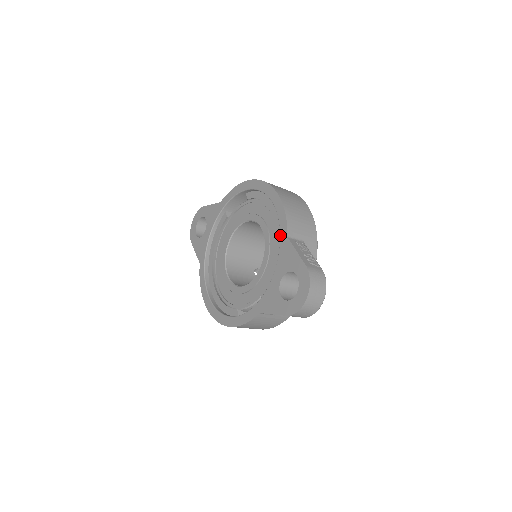
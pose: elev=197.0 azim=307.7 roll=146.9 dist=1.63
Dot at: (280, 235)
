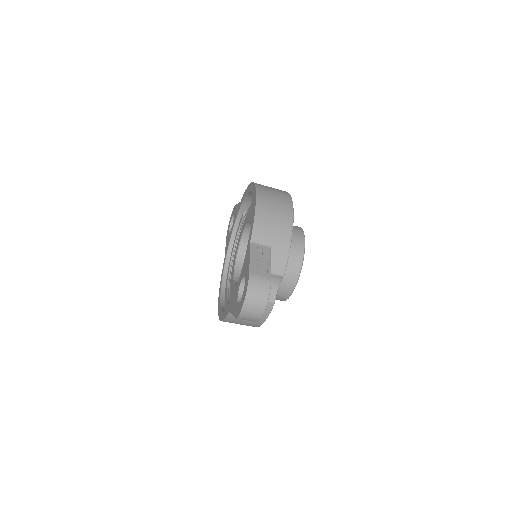
Dot at: occluded
